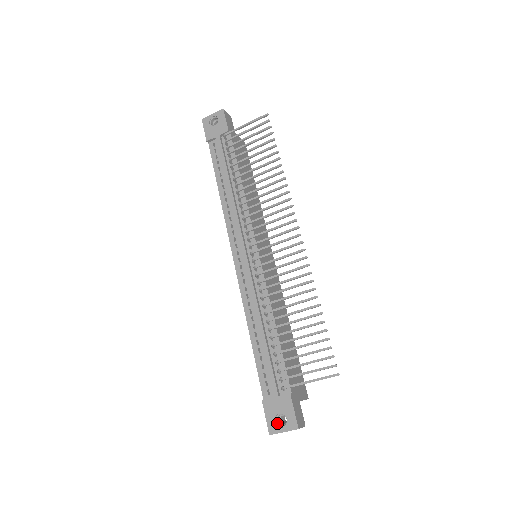
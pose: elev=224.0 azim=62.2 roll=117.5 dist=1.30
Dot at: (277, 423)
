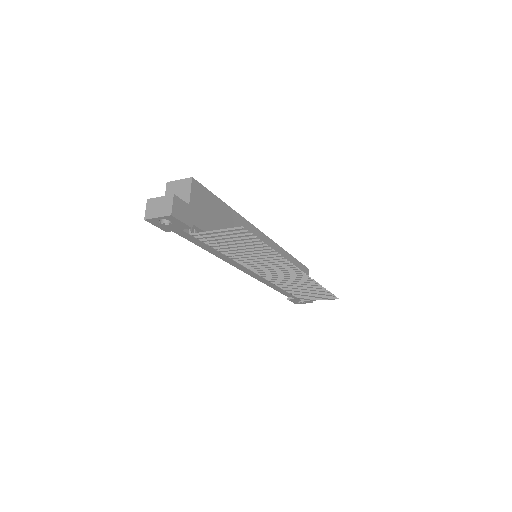
Dot at: (299, 302)
